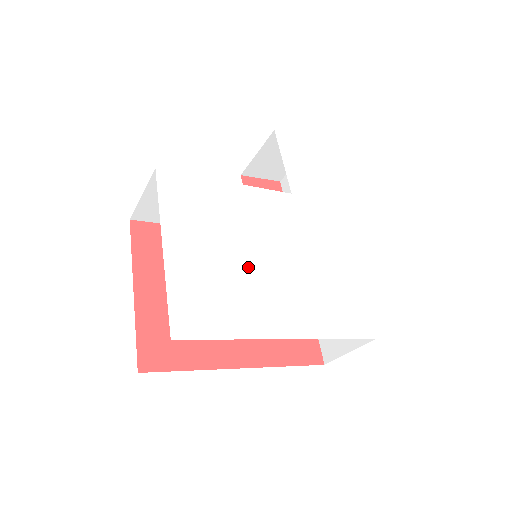
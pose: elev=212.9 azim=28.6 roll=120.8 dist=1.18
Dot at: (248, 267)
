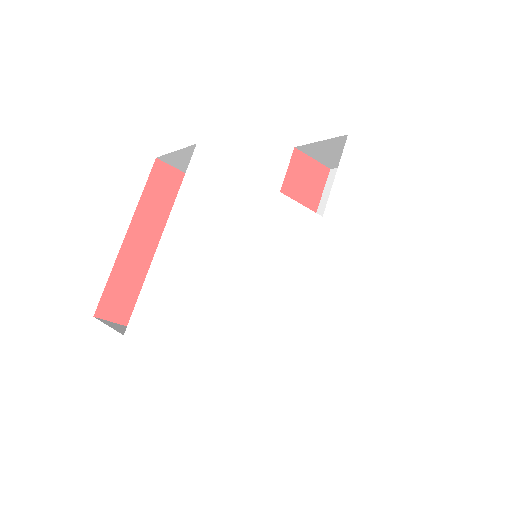
Dot at: (235, 284)
